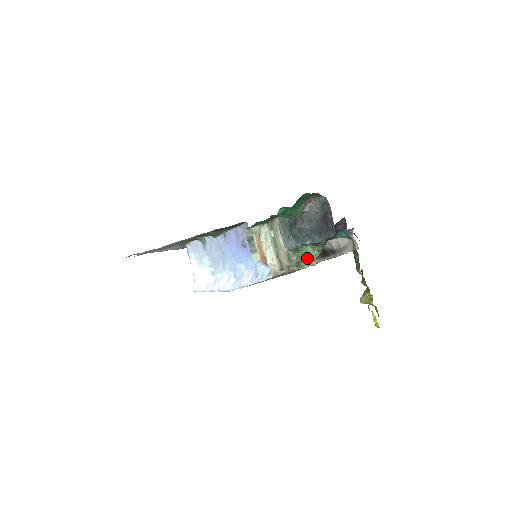
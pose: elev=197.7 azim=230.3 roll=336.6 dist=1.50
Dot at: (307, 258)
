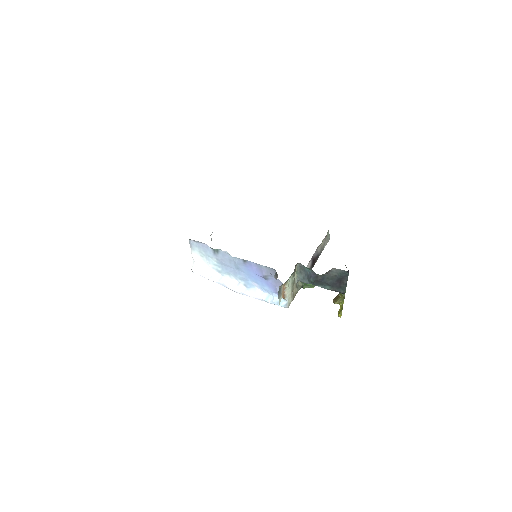
Dot at: (310, 285)
